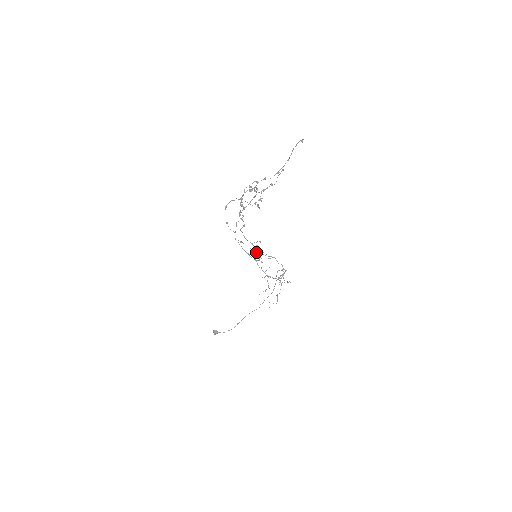
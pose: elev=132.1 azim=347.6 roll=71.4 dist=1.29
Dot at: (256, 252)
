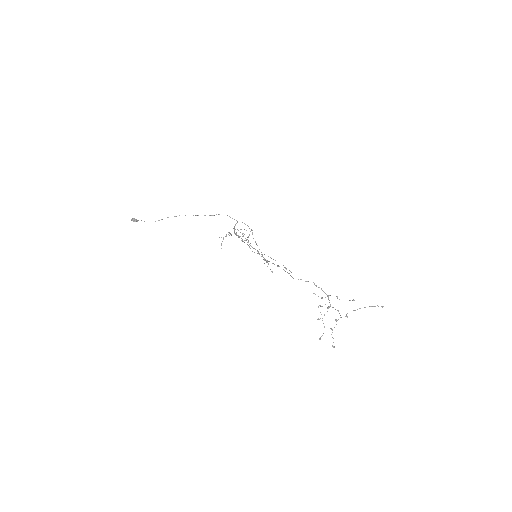
Dot at: occluded
